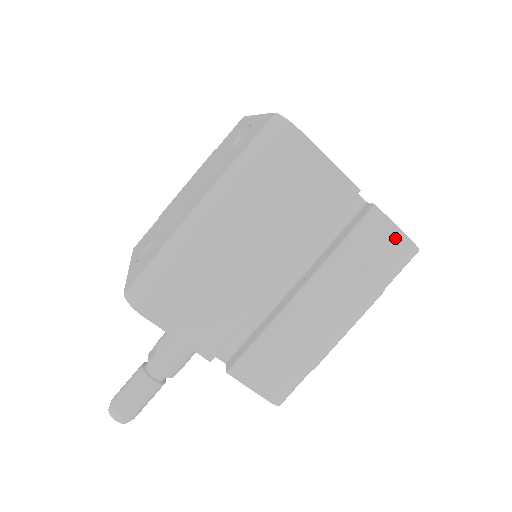
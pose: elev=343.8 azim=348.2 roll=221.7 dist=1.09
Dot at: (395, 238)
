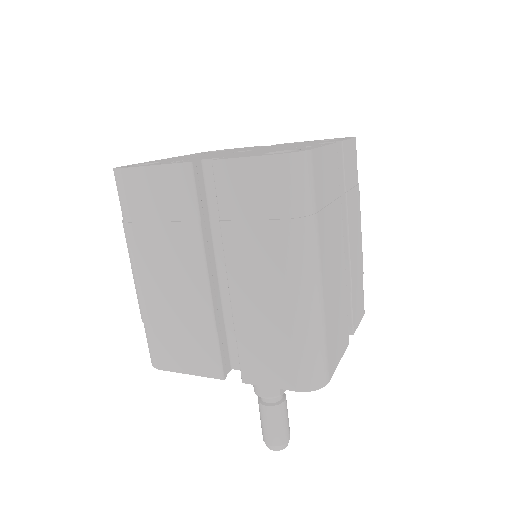
Dot at: (255, 168)
